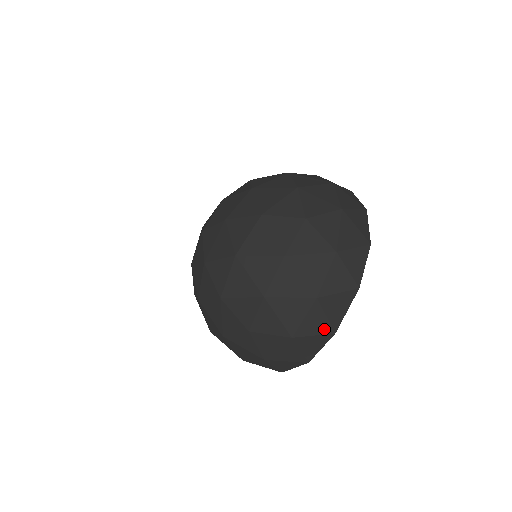
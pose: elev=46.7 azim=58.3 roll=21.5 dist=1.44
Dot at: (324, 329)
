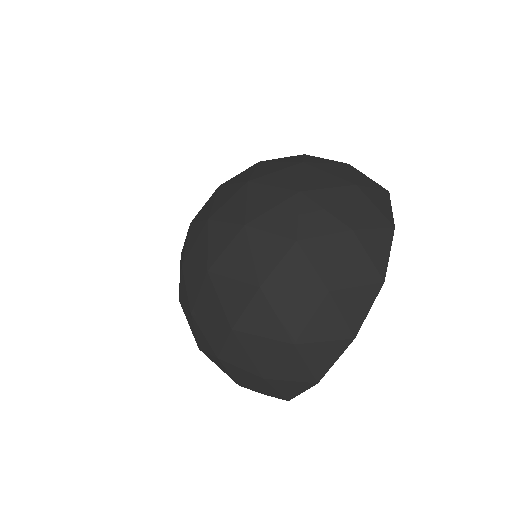
Dot at: (381, 222)
